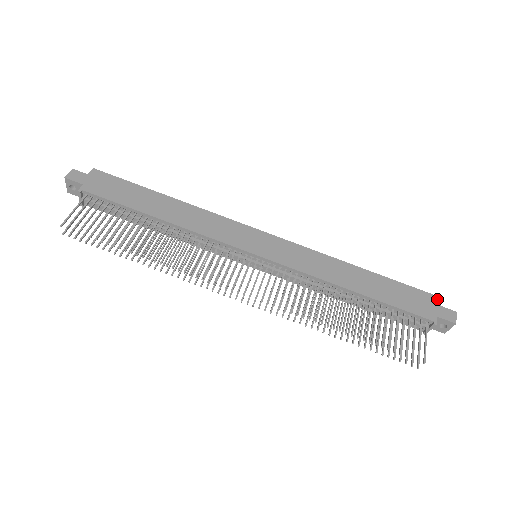
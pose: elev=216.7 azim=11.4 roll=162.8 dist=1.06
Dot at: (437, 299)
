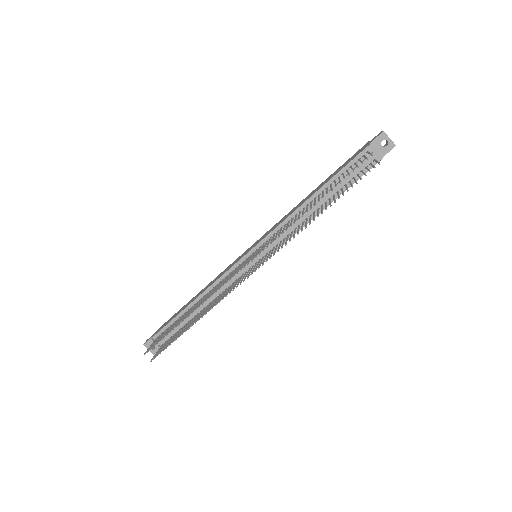
Dot at: (367, 143)
